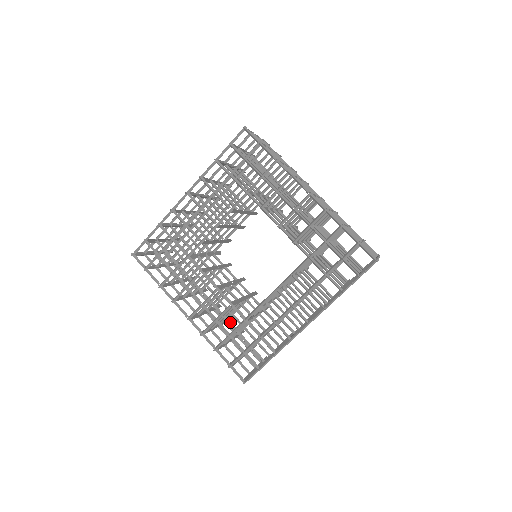
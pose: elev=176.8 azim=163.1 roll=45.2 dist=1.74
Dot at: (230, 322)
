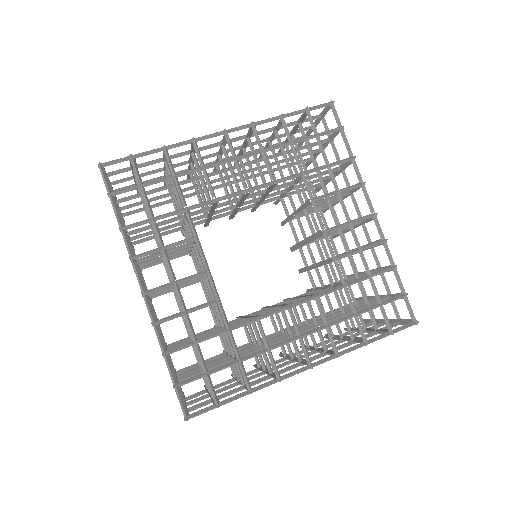
Dot at: occluded
